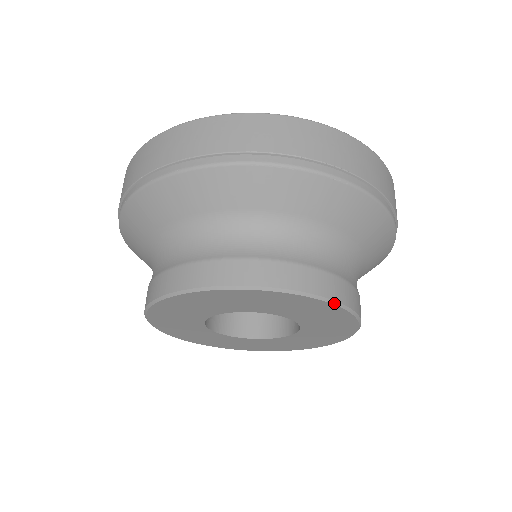
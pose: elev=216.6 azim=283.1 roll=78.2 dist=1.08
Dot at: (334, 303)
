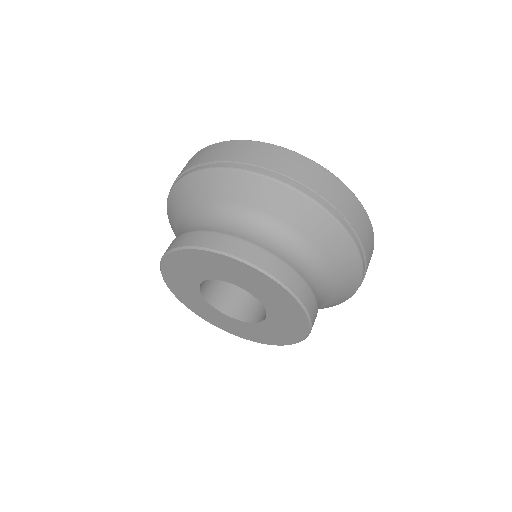
Dot at: (302, 306)
